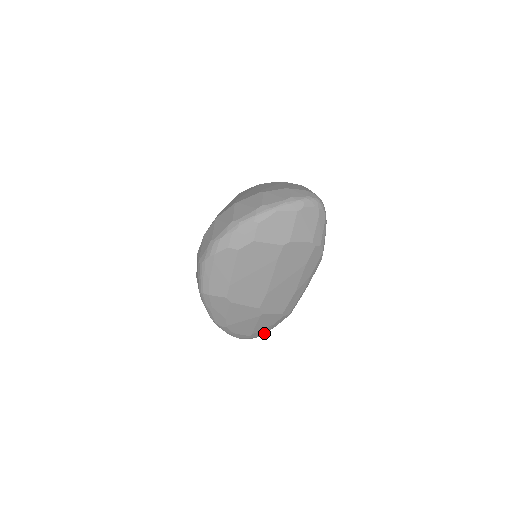
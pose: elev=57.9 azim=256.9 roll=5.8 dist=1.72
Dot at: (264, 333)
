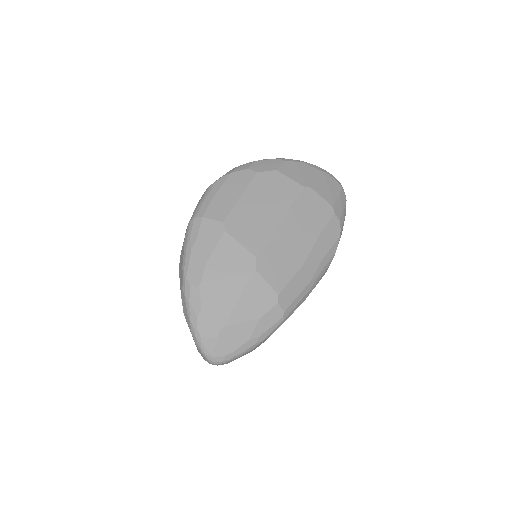
Dot at: (238, 346)
